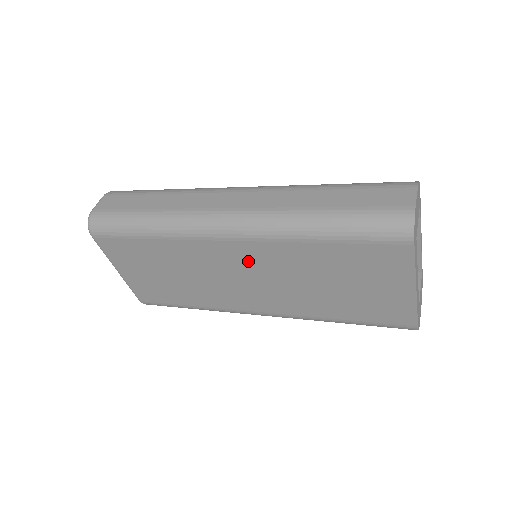
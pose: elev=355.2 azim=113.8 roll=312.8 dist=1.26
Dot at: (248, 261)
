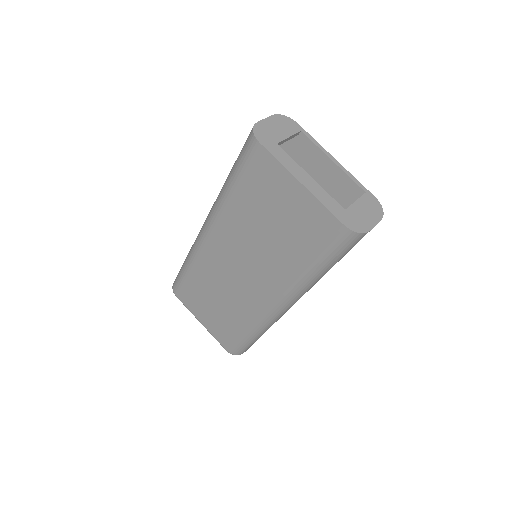
Dot at: (227, 247)
